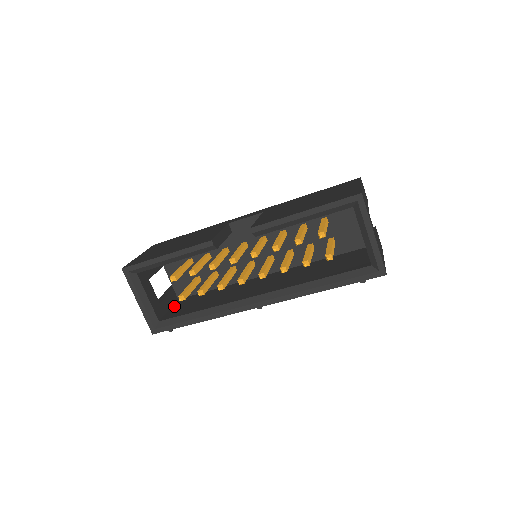
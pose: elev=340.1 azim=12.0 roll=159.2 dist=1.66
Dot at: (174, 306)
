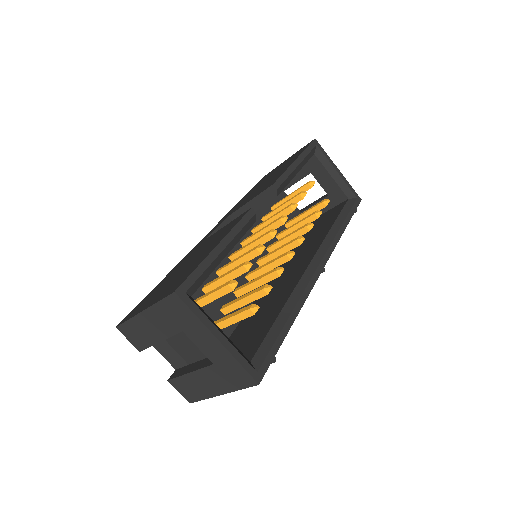
Dot at: occluded
